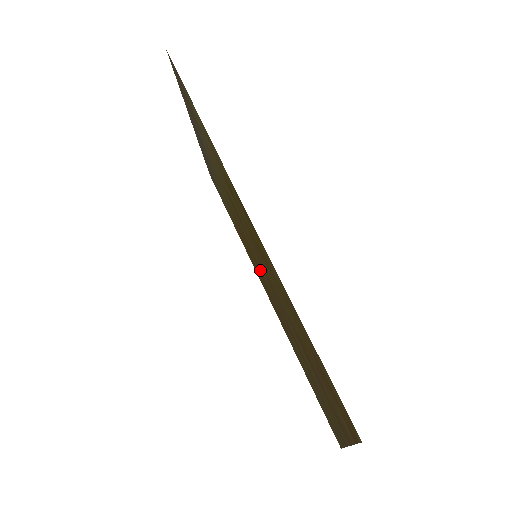
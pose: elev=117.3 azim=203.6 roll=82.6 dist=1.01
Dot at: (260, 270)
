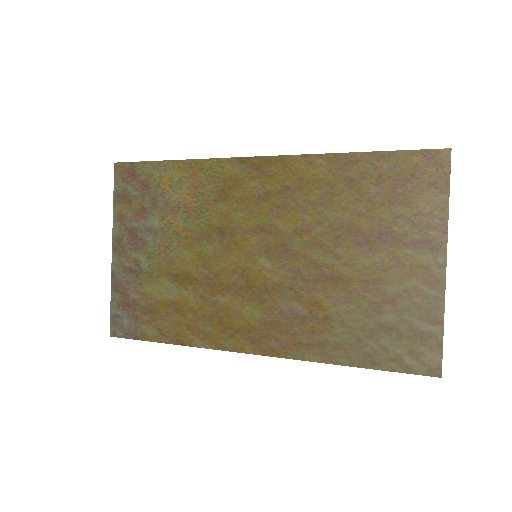
Dot at: (258, 284)
